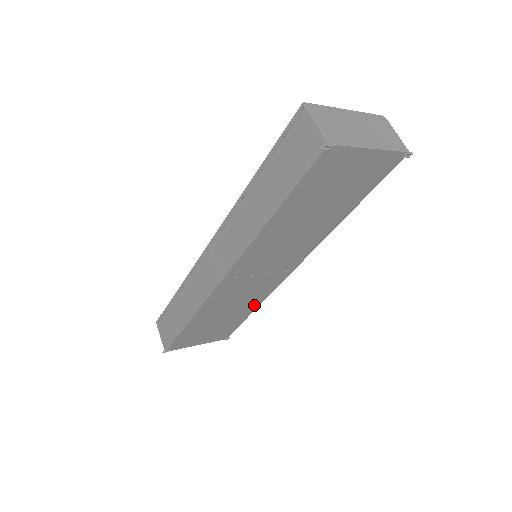
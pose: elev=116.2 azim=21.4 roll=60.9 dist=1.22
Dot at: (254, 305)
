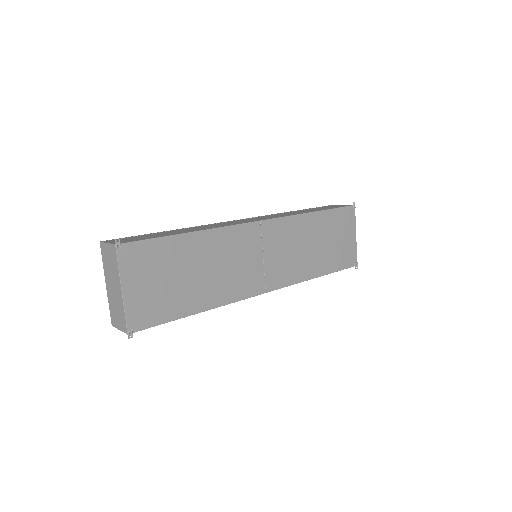
Dot at: (212, 301)
